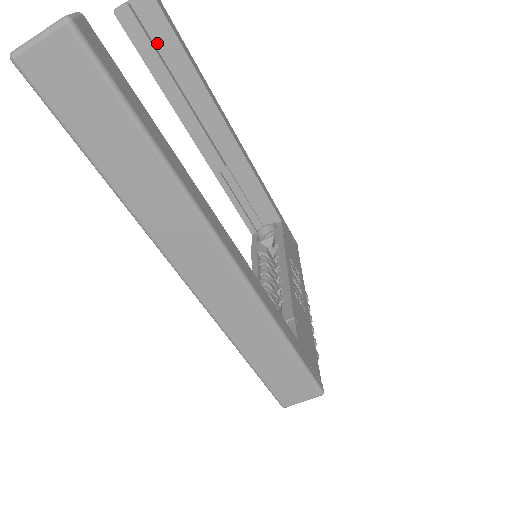
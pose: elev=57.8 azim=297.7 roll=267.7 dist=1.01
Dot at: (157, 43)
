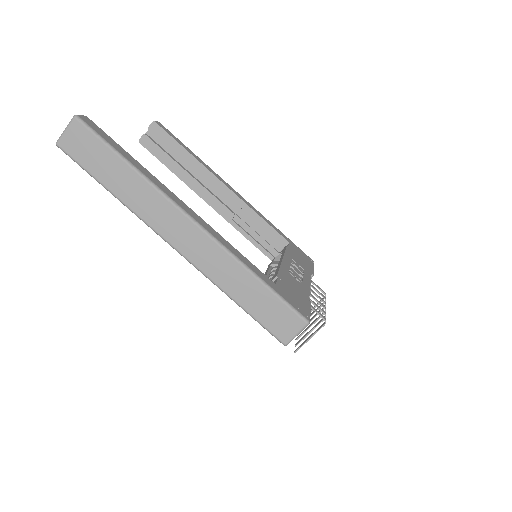
Dot at: (168, 150)
